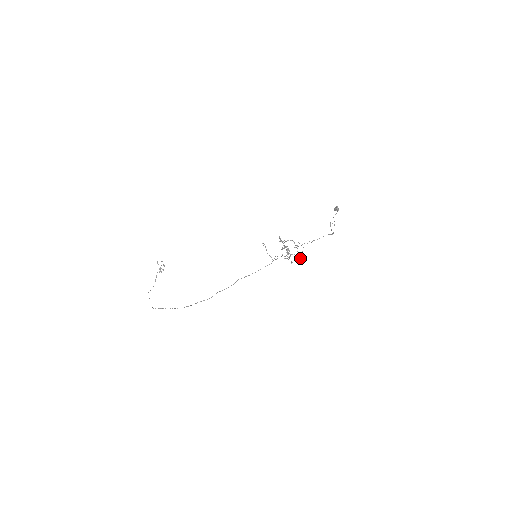
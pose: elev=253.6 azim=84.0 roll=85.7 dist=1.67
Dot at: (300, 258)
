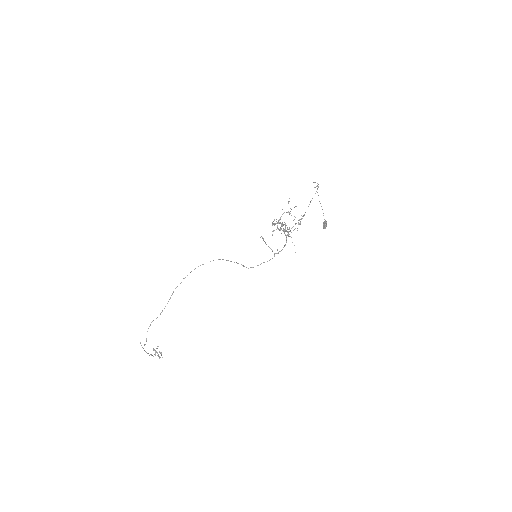
Dot at: occluded
